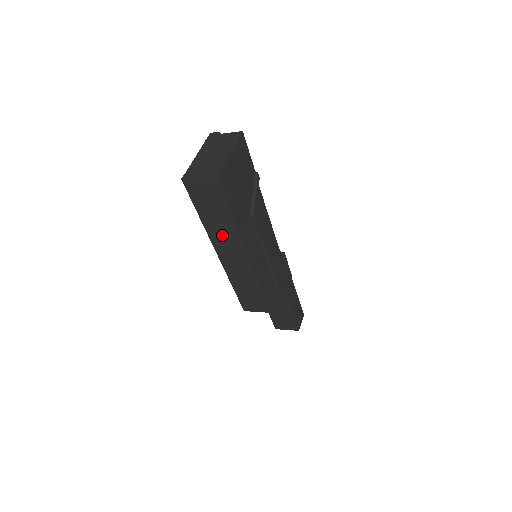
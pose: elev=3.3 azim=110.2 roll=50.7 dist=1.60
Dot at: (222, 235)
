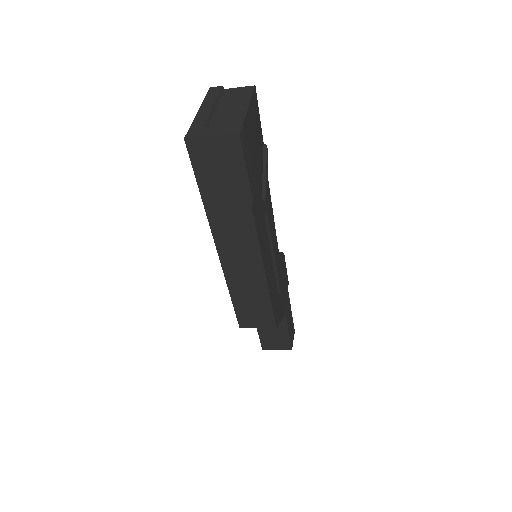
Dot at: (229, 223)
